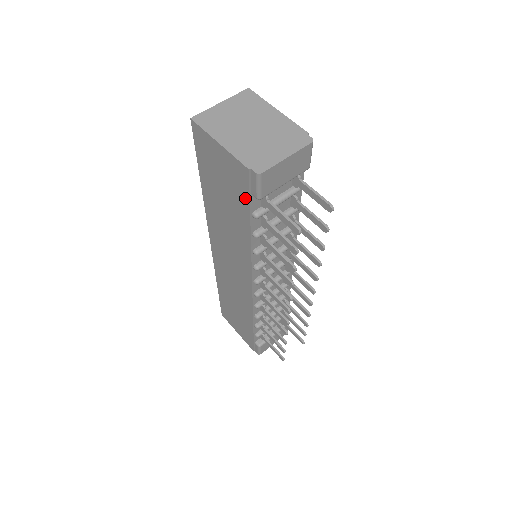
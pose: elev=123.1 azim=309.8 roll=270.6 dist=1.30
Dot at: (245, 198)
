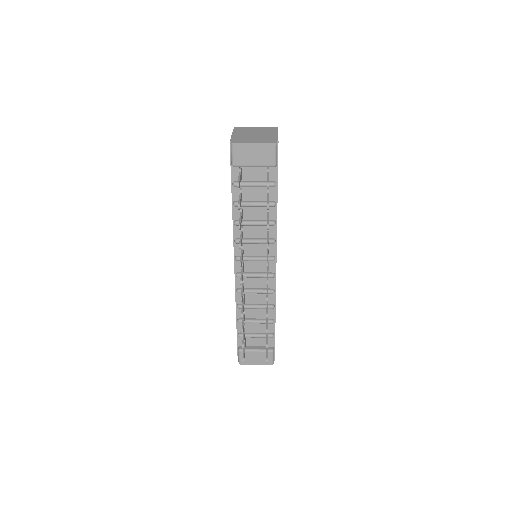
Dot at: (231, 169)
